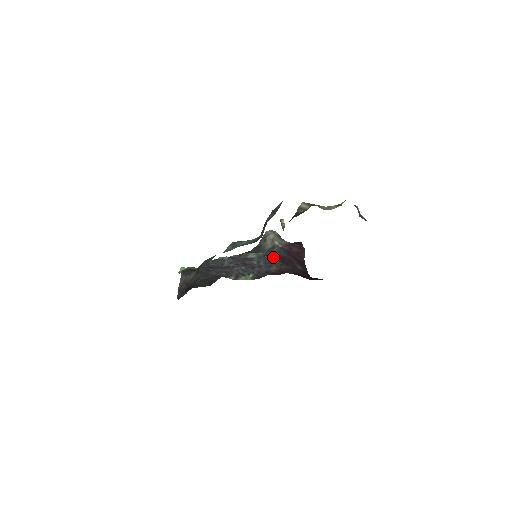
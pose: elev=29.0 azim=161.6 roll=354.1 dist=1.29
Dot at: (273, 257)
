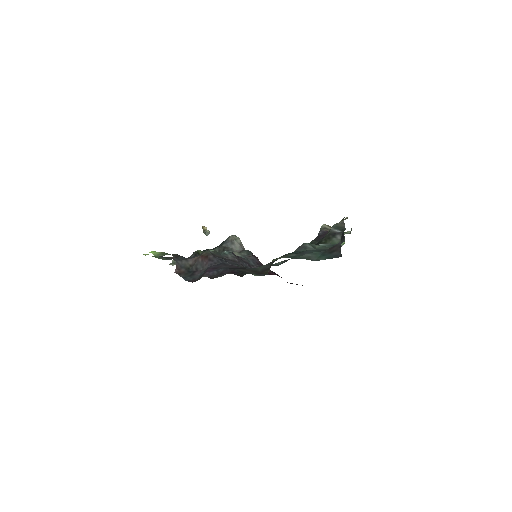
Dot at: (258, 260)
